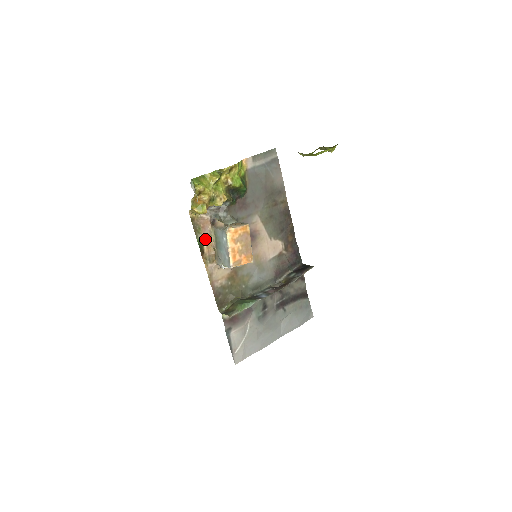
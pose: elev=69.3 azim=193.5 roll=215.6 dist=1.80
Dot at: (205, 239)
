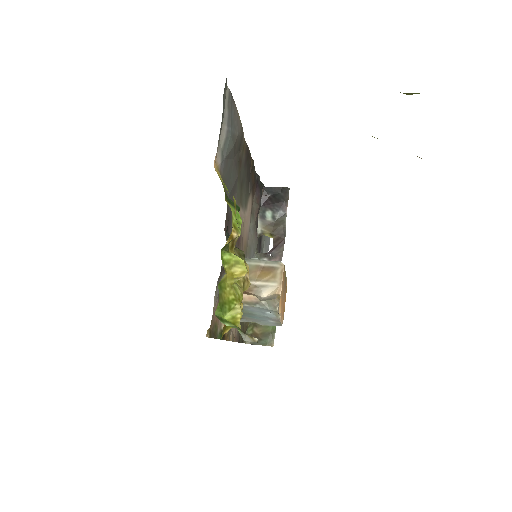
Dot at: (222, 323)
